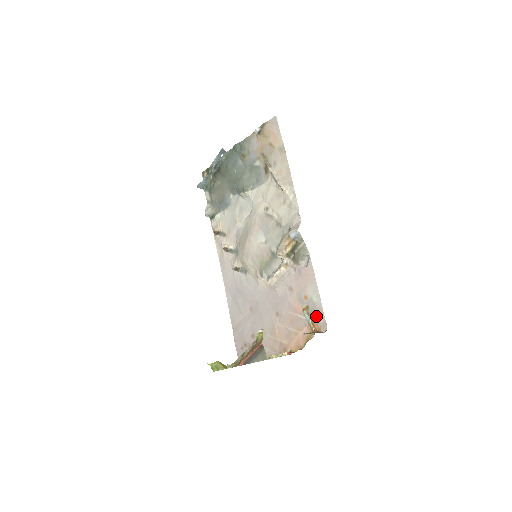
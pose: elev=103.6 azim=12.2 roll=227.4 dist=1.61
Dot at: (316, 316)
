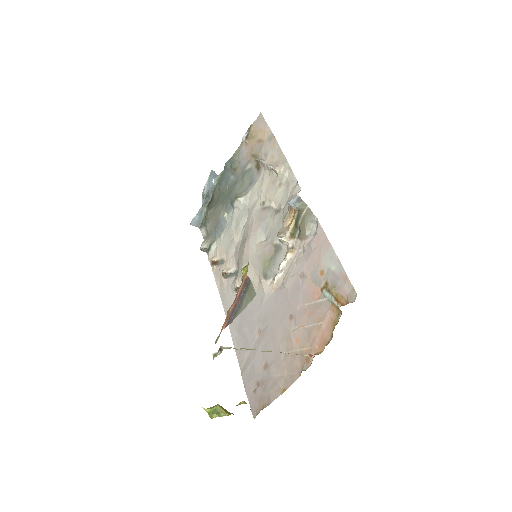
Dot at: (339, 287)
